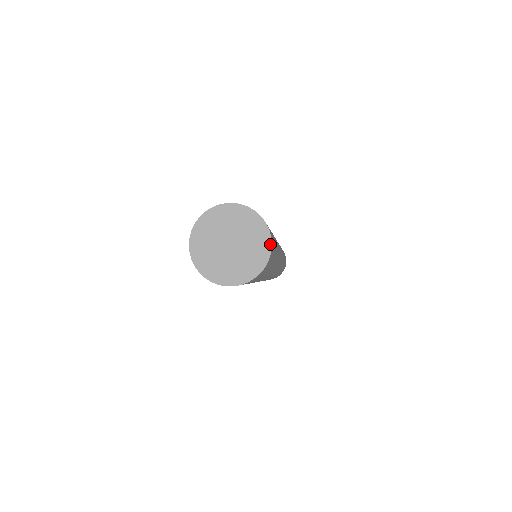
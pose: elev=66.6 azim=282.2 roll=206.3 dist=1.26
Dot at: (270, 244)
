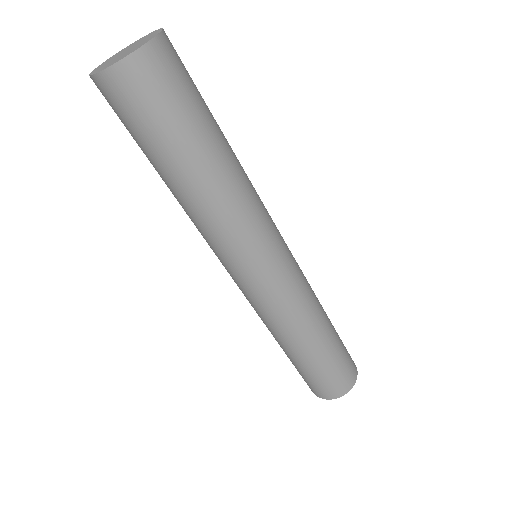
Dot at: (161, 29)
